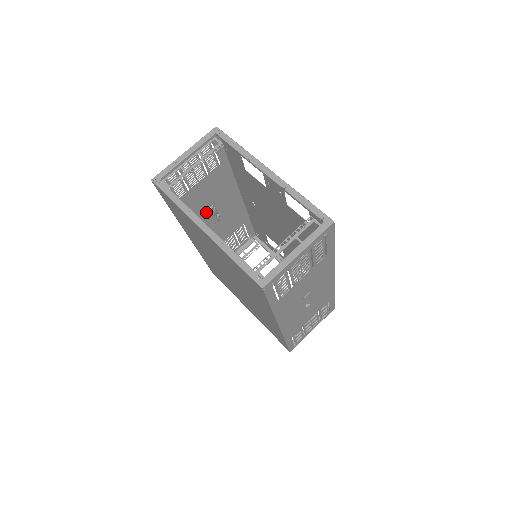
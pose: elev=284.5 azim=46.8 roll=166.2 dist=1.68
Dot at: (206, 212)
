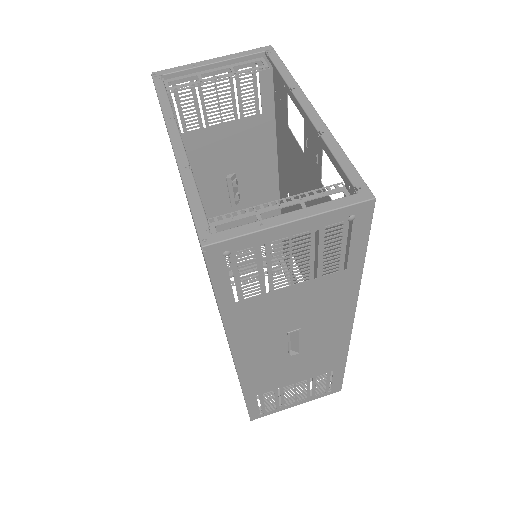
Dot at: (222, 179)
